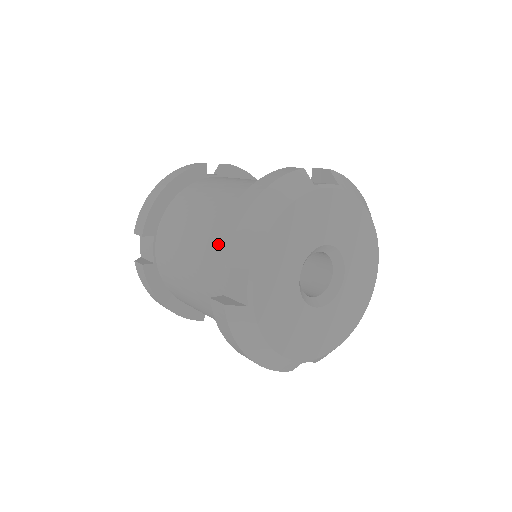
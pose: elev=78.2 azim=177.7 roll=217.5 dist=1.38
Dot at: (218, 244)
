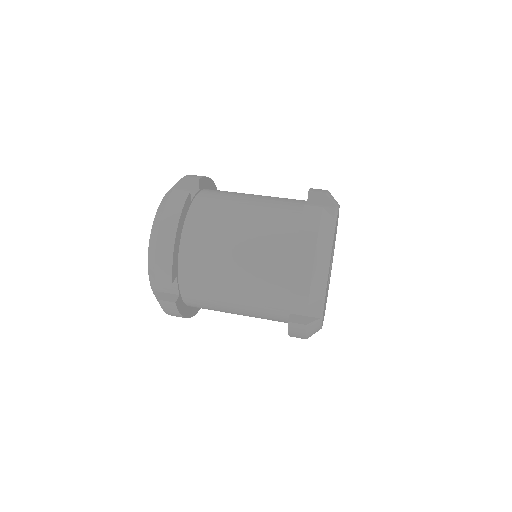
Dot at: (295, 290)
